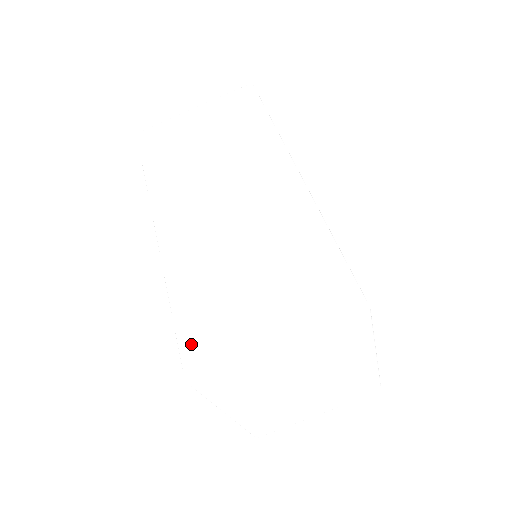
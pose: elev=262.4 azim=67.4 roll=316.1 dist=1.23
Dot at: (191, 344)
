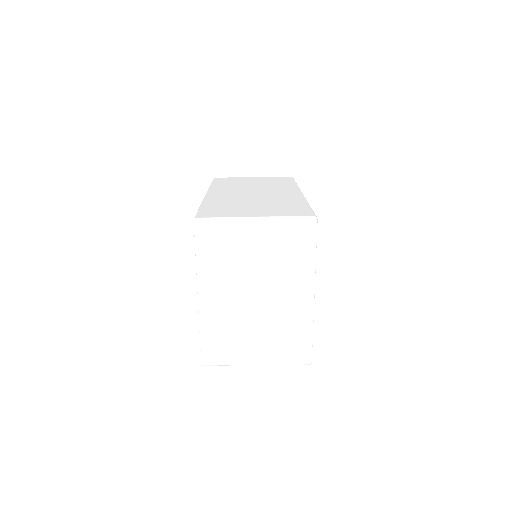
Dot at: (205, 213)
